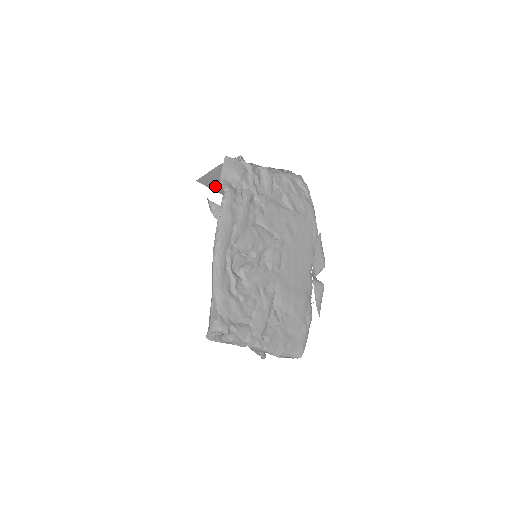
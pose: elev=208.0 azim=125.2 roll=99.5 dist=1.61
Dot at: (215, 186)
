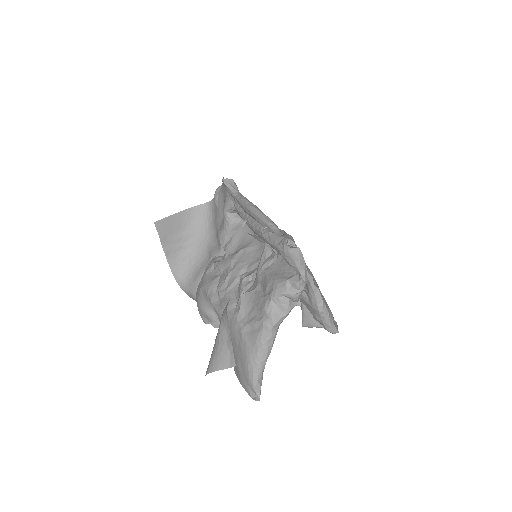
Dot at: (166, 239)
